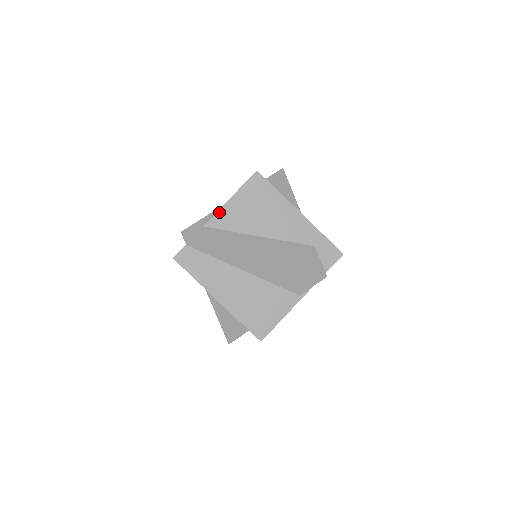
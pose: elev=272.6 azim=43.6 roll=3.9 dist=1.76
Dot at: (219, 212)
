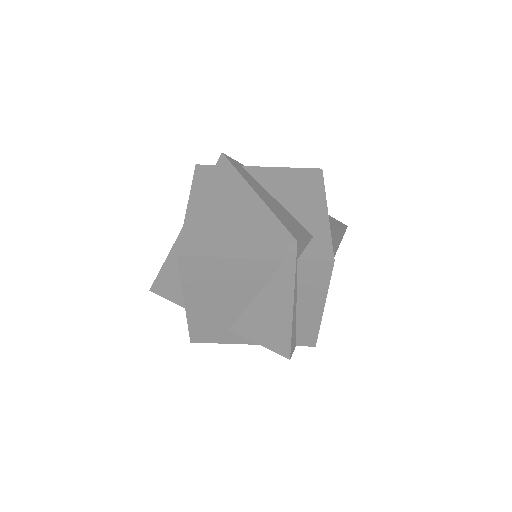
Dot at: (263, 168)
